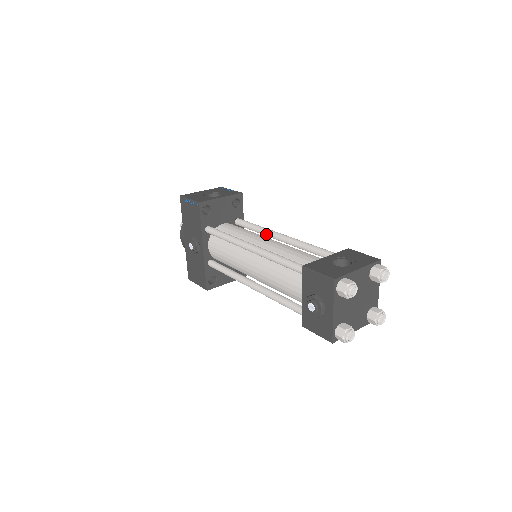
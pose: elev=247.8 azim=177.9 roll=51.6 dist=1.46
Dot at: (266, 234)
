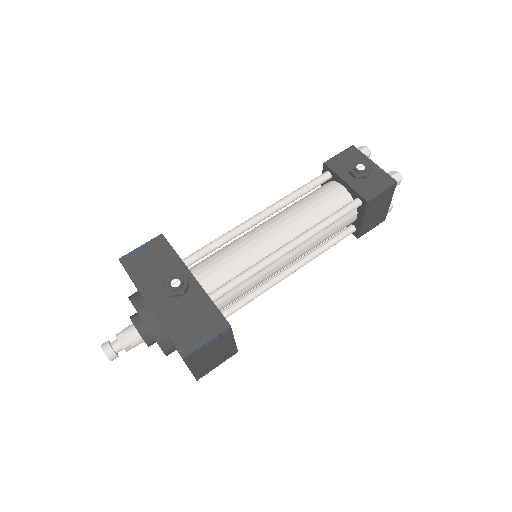
Dot at: occluded
